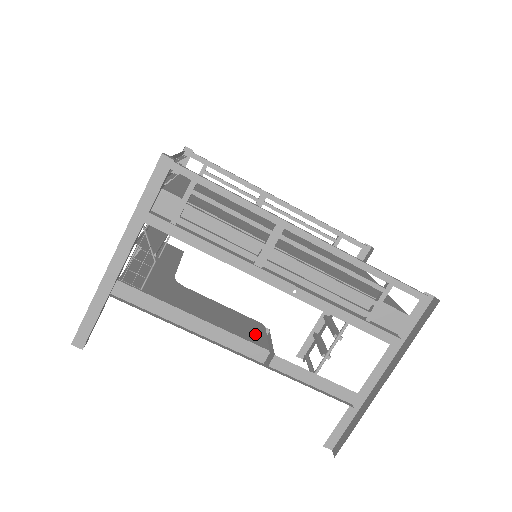
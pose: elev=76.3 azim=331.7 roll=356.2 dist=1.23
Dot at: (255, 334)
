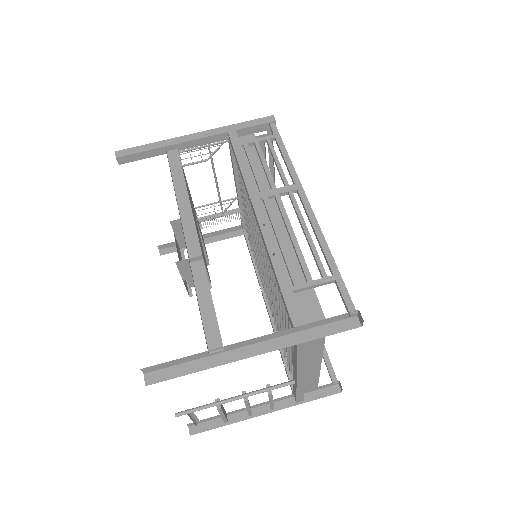
Dot at: occluded
